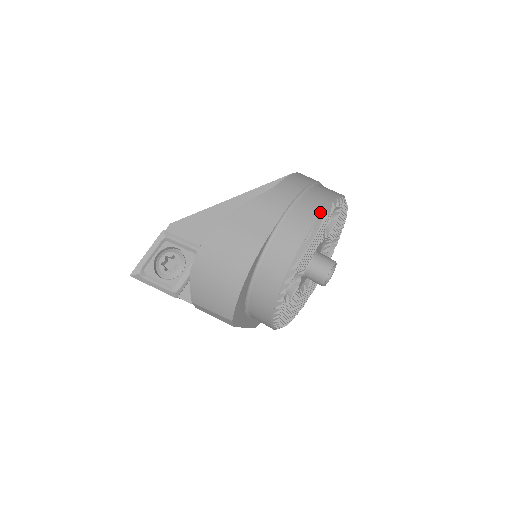
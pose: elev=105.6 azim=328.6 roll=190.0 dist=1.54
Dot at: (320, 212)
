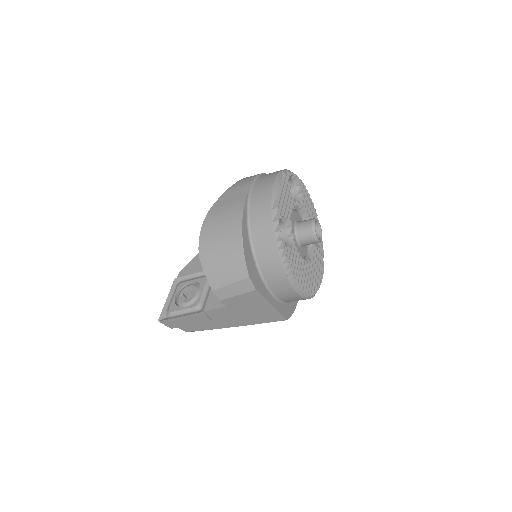
Dot at: (278, 172)
